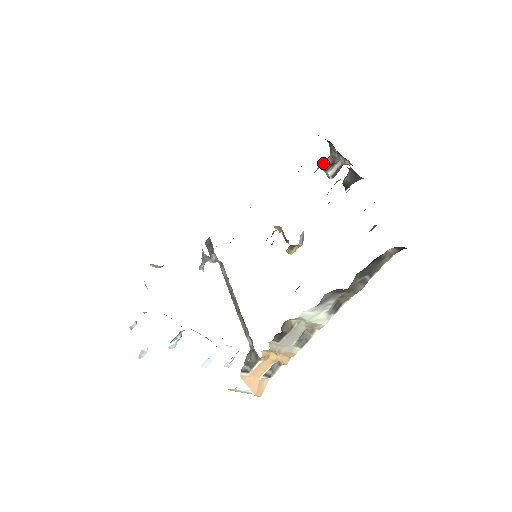
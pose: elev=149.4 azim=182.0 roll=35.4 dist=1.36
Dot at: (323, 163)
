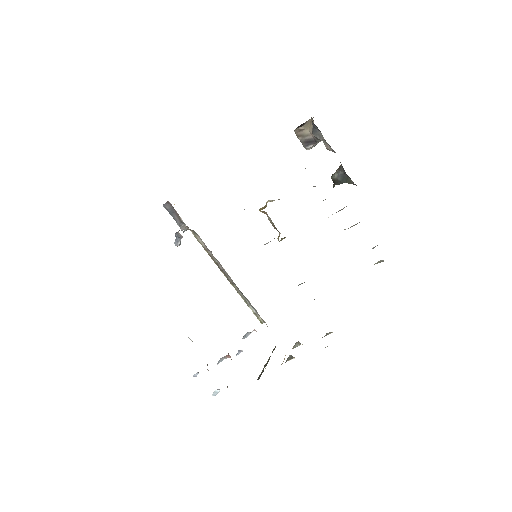
Dot at: (301, 135)
